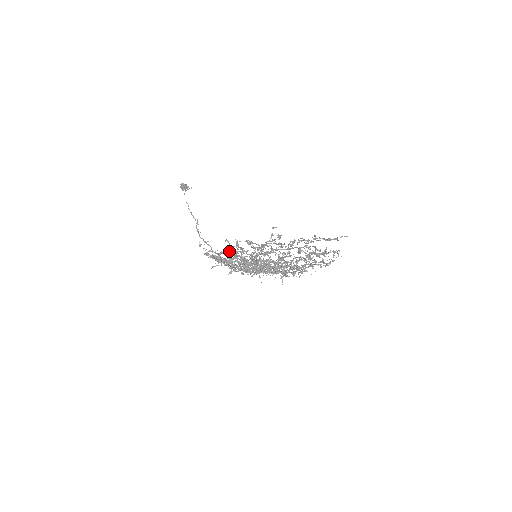
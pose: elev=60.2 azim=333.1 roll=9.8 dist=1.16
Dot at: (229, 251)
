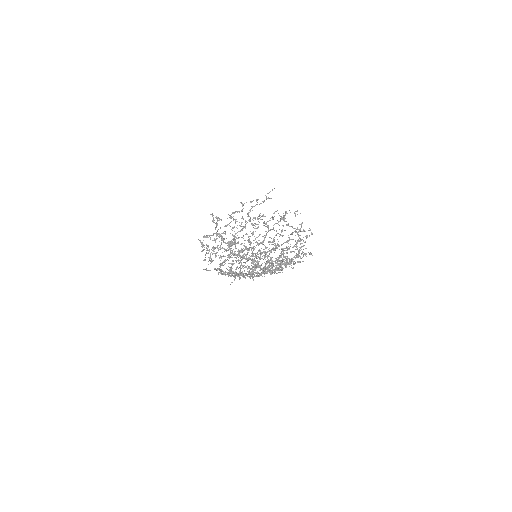
Dot at: (210, 255)
